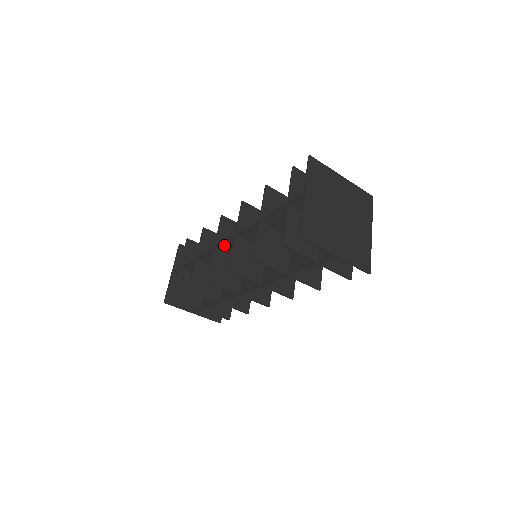
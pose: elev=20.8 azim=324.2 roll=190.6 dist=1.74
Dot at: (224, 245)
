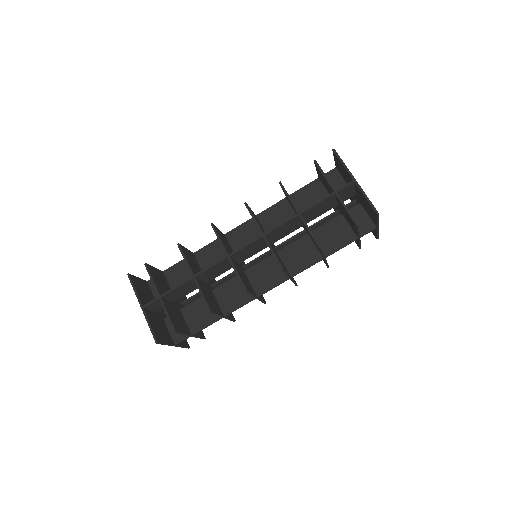
Dot at: (236, 231)
